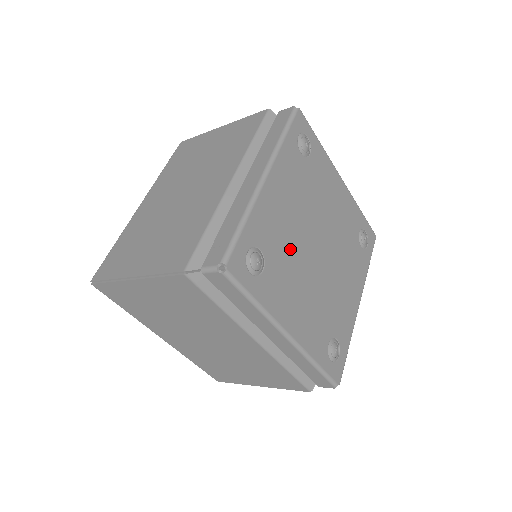
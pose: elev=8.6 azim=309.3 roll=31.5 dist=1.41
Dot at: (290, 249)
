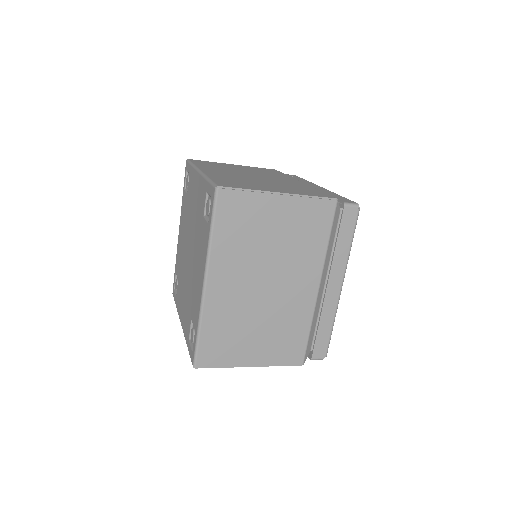
Dot at: occluded
